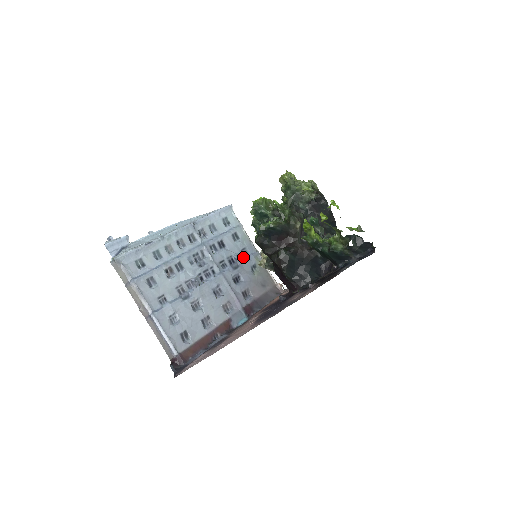
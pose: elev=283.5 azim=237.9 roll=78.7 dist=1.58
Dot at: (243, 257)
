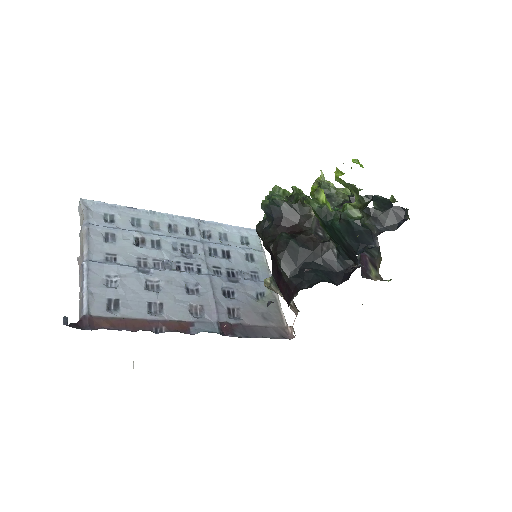
Dot at: (250, 278)
